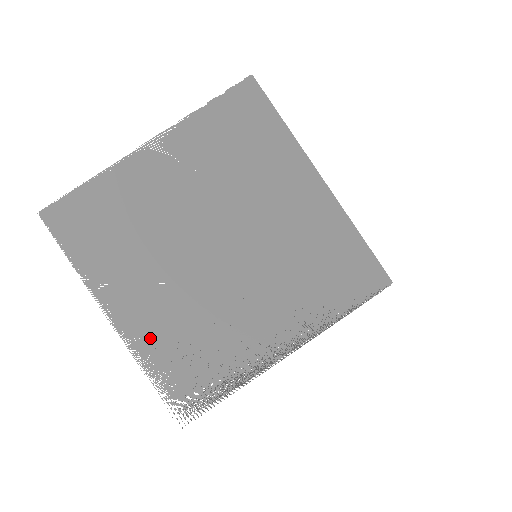
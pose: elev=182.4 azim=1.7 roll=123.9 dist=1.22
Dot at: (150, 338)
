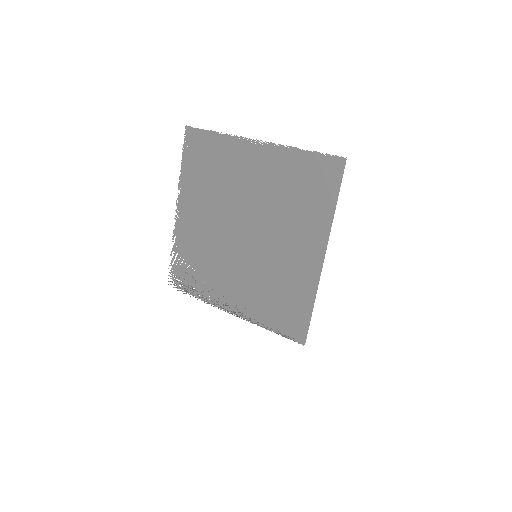
Dot at: (184, 237)
